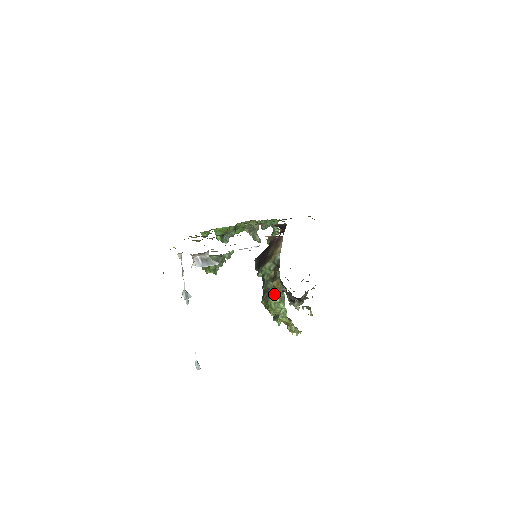
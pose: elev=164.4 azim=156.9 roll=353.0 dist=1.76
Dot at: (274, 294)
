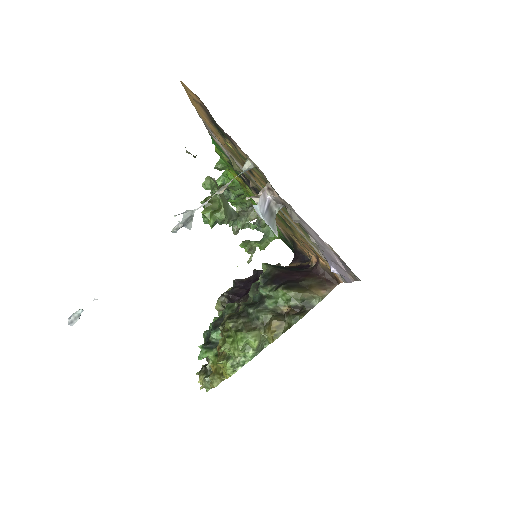
Dot at: (258, 332)
